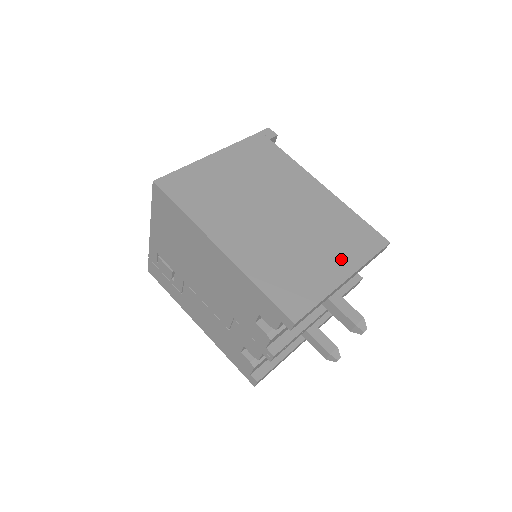
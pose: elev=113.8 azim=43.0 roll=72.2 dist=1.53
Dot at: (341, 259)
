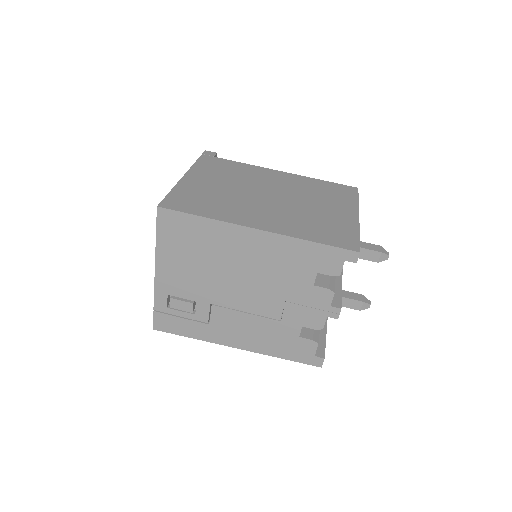
Dot at: (342, 206)
